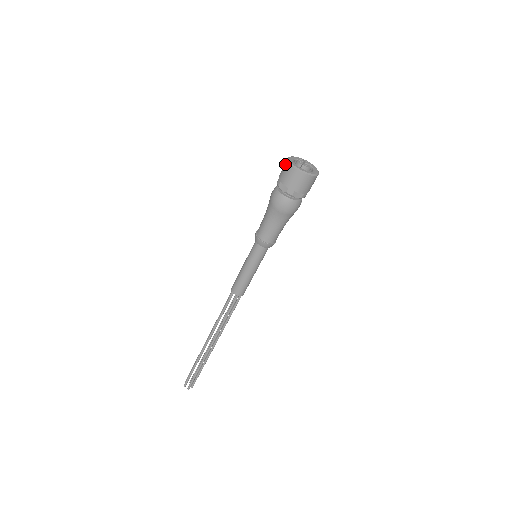
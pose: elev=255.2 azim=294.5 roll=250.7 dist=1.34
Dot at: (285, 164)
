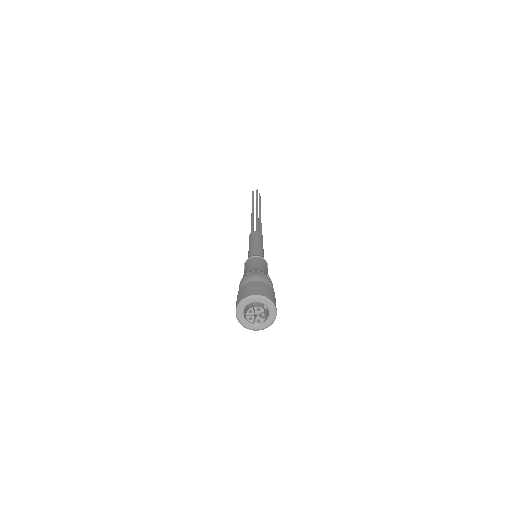
Dot at: (236, 314)
